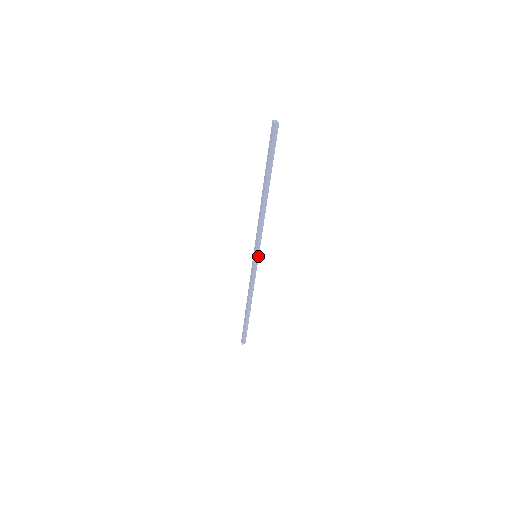
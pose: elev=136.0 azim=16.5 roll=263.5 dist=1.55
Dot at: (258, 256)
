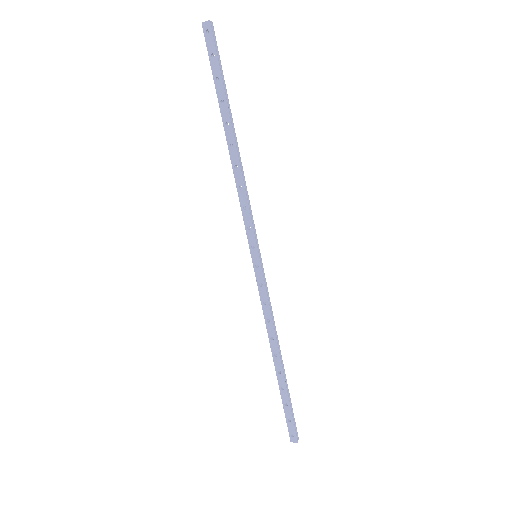
Dot at: (259, 252)
